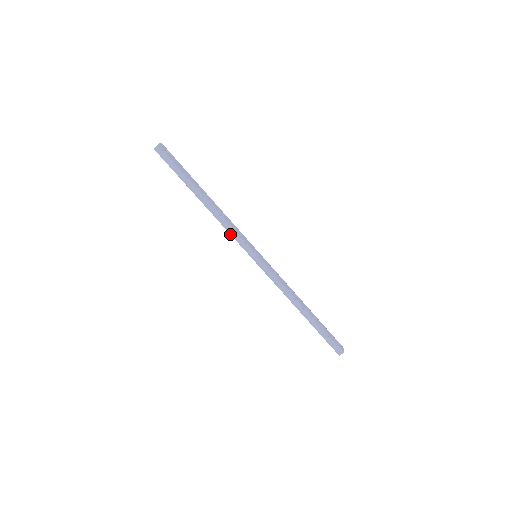
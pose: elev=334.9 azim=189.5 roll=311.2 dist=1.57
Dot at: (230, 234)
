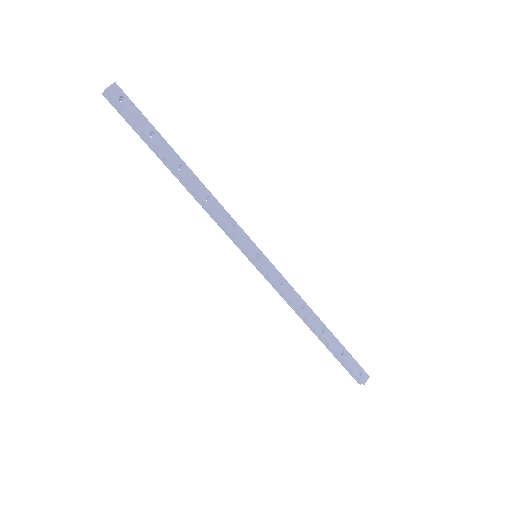
Dot at: (218, 225)
